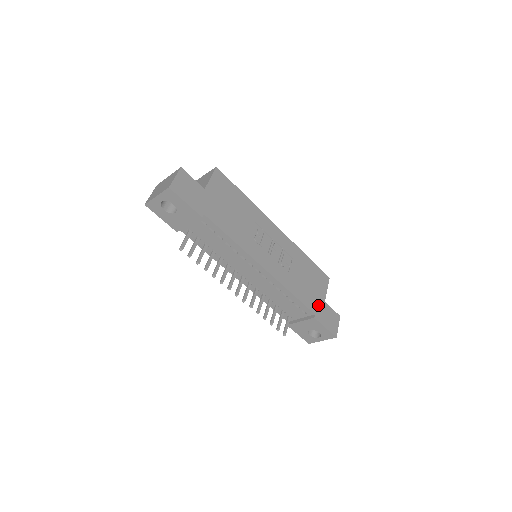
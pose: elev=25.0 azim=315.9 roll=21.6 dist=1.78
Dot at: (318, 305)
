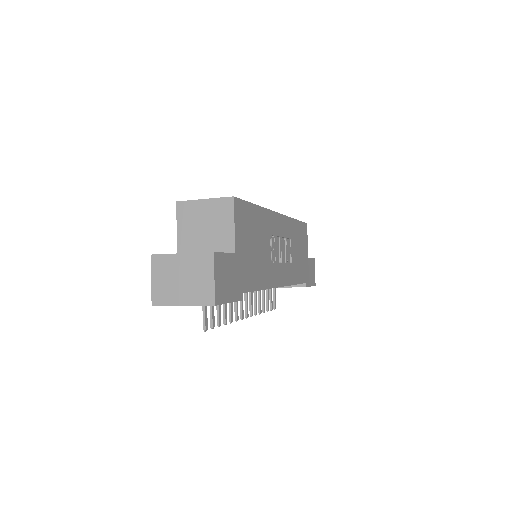
Dot at: (306, 269)
